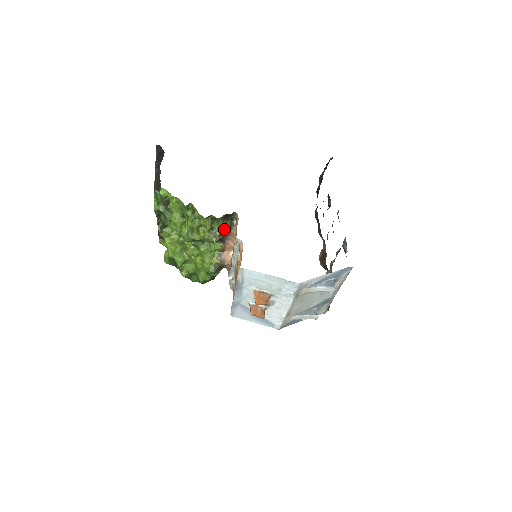
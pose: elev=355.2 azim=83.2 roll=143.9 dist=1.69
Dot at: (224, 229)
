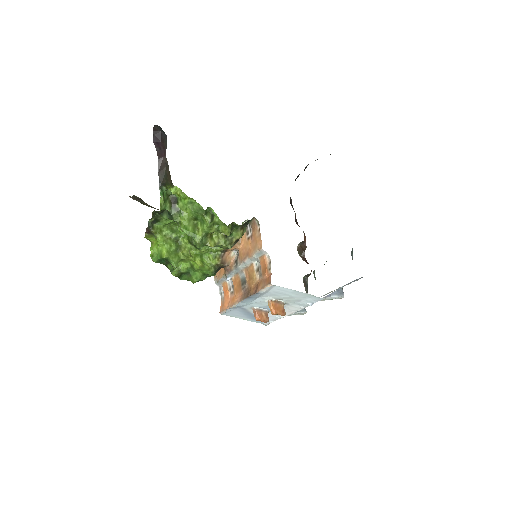
Dot at: occluded
